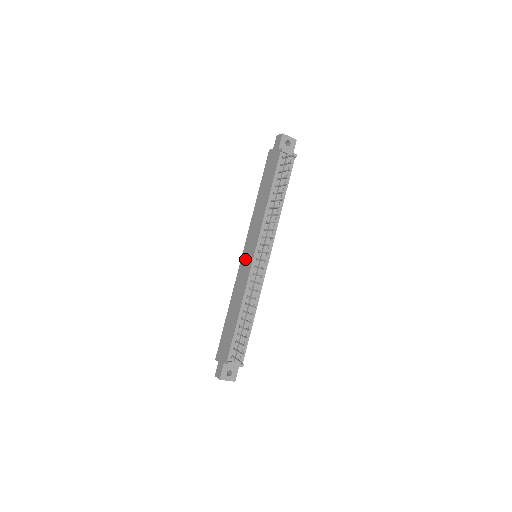
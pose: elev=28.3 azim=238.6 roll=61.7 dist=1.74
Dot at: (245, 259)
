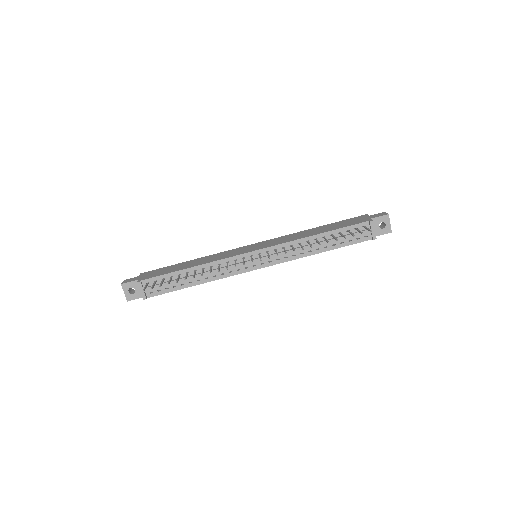
Dot at: (248, 247)
